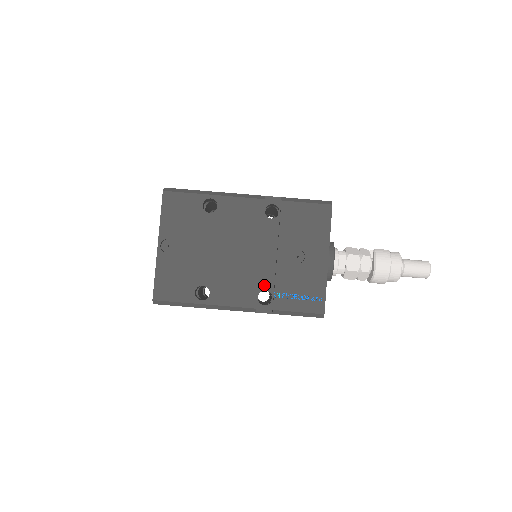
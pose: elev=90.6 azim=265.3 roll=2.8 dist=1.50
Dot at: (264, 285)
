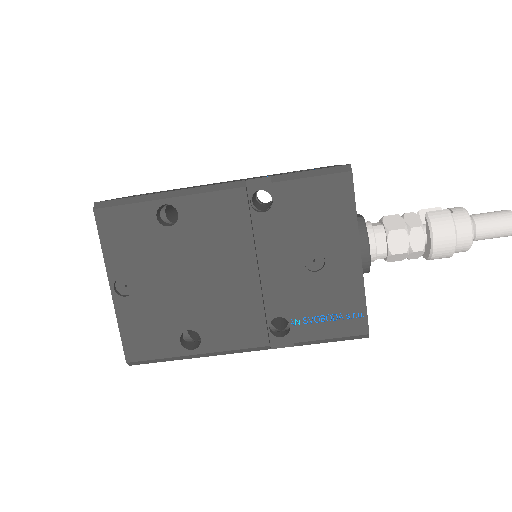
Dot at: (274, 310)
